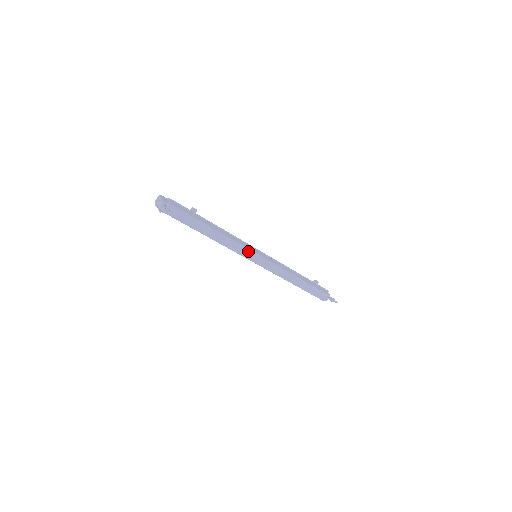
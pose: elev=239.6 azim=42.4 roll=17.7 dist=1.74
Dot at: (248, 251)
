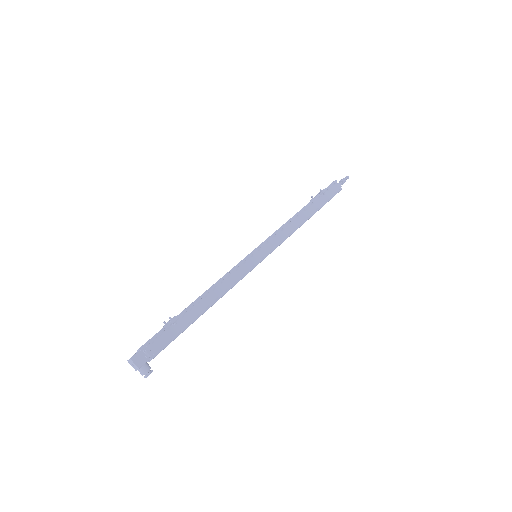
Dot at: occluded
